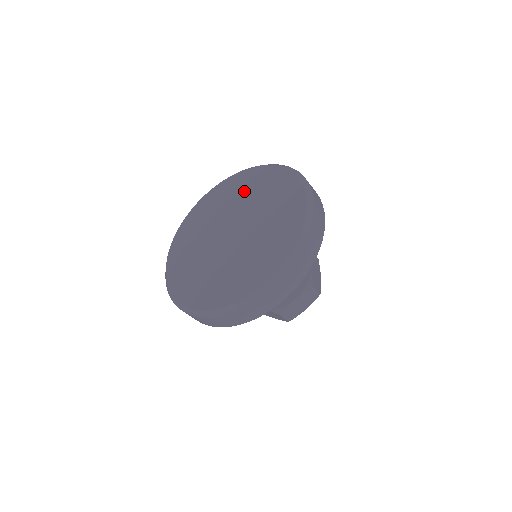
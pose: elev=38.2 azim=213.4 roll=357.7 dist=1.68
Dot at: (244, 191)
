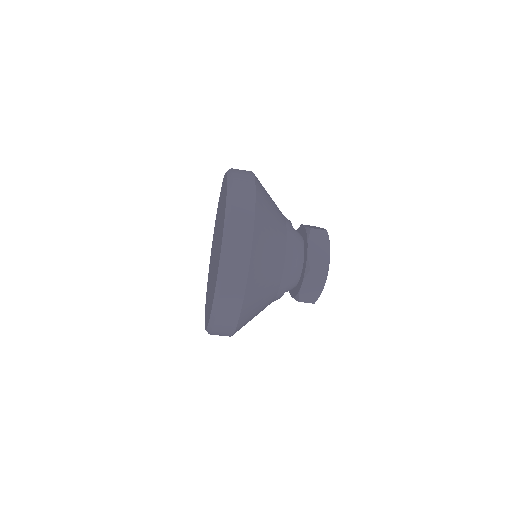
Dot at: occluded
